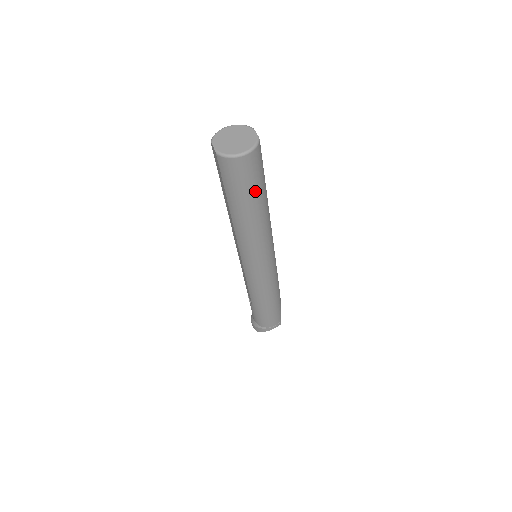
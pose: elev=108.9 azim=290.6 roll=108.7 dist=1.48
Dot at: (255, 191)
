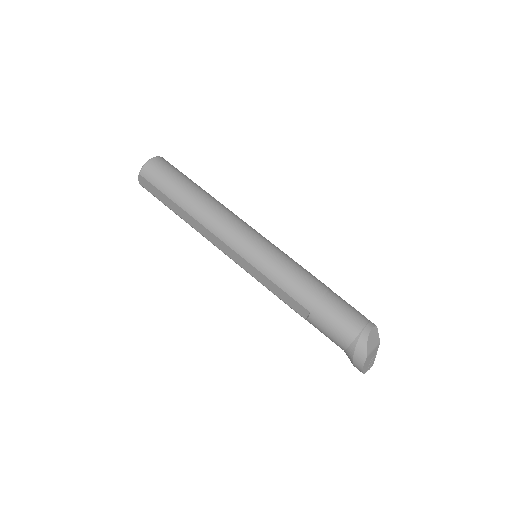
Dot at: (183, 179)
